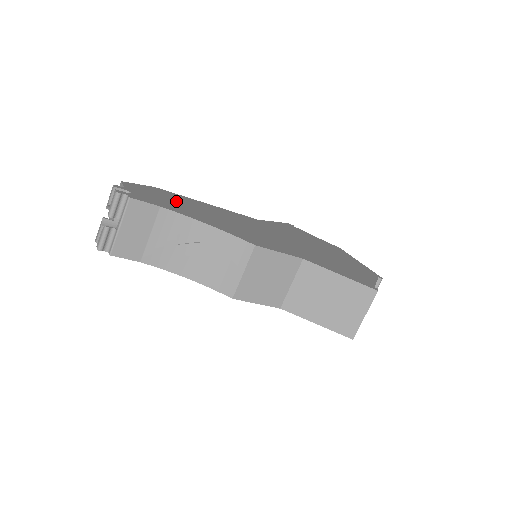
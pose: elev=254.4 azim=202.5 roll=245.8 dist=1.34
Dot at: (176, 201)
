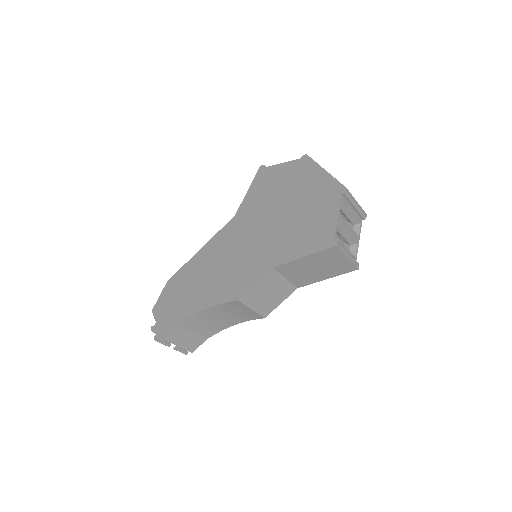
Dot at: (183, 290)
